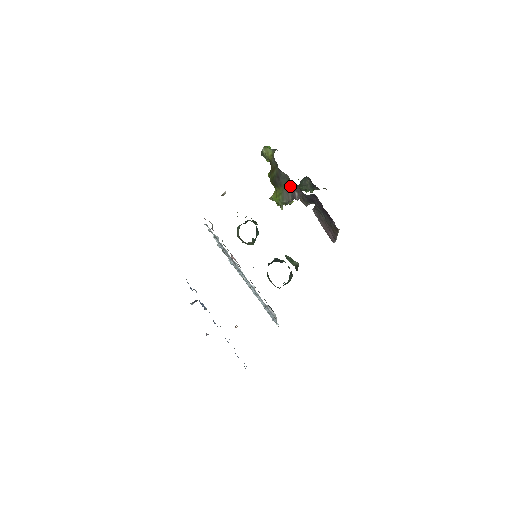
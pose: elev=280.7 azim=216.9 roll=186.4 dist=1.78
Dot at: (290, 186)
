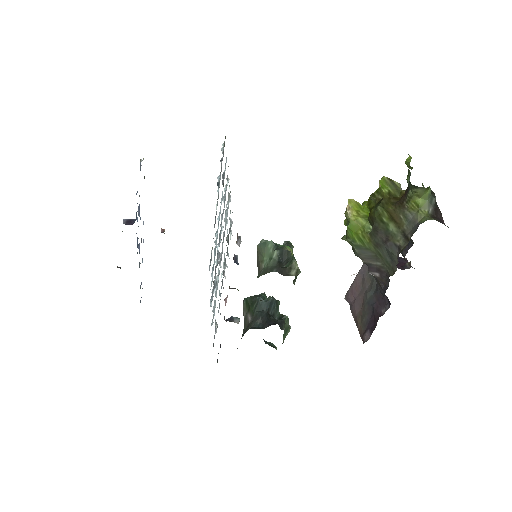
Dot at: (383, 267)
